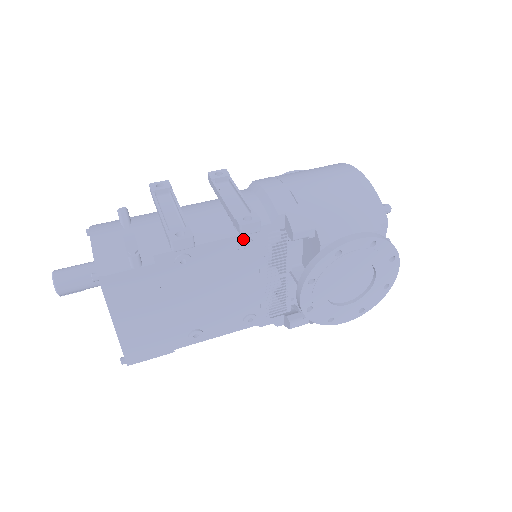
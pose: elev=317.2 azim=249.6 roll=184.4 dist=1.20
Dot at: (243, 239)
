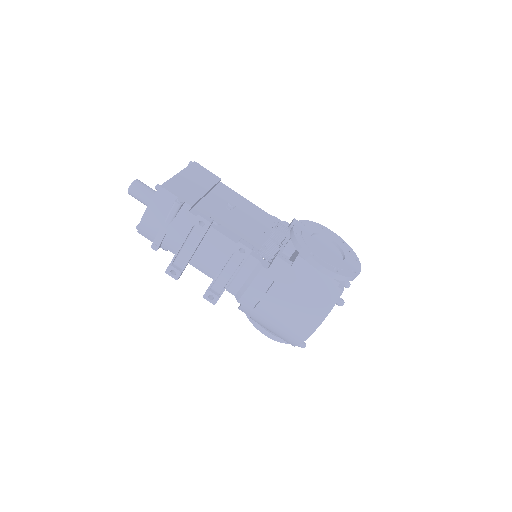
Dot at: occluded
